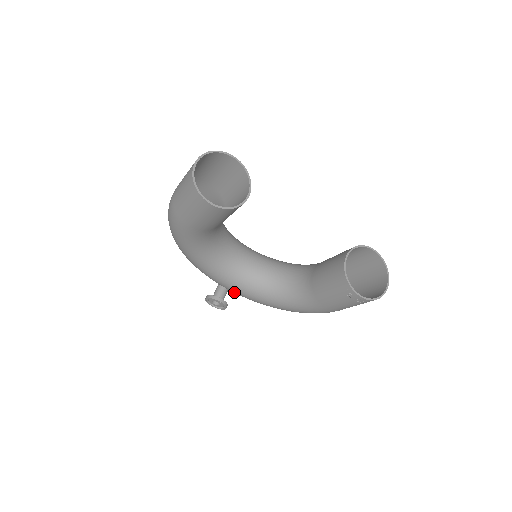
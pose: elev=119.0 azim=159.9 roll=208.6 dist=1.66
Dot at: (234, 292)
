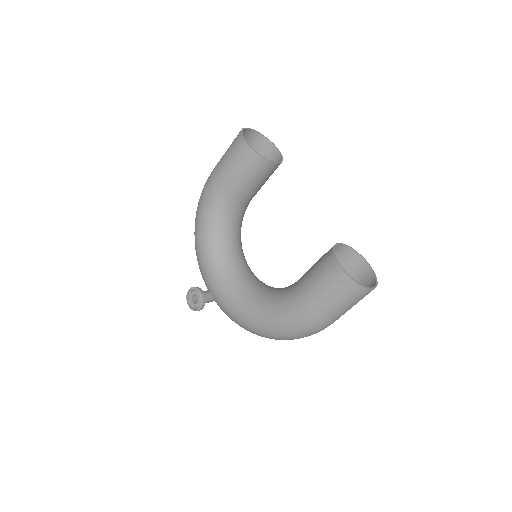
Dot at: (218, 296)
